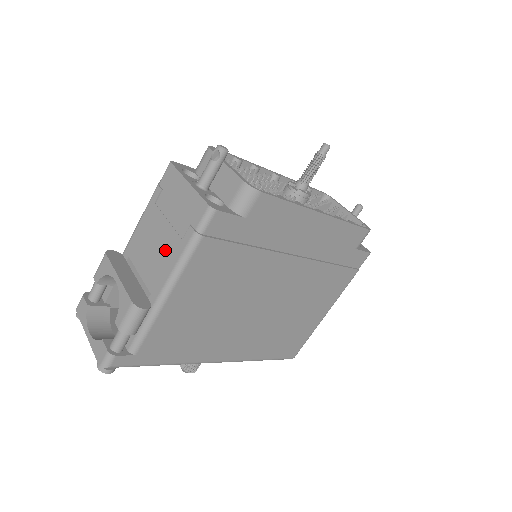
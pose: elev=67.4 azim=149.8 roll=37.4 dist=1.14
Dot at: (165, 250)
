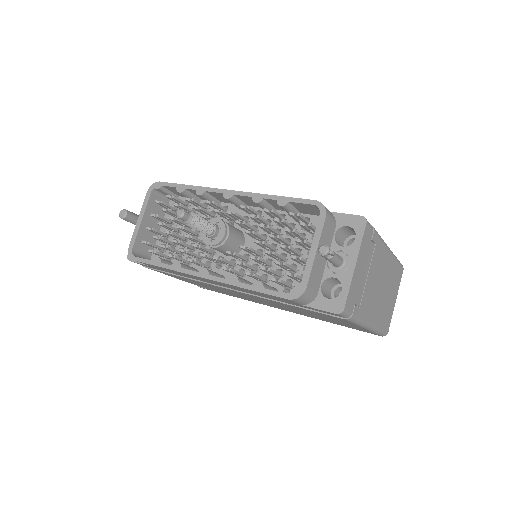
Dot at: occluded
